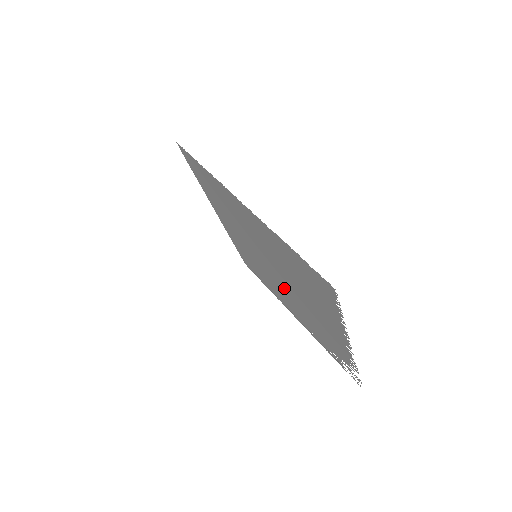
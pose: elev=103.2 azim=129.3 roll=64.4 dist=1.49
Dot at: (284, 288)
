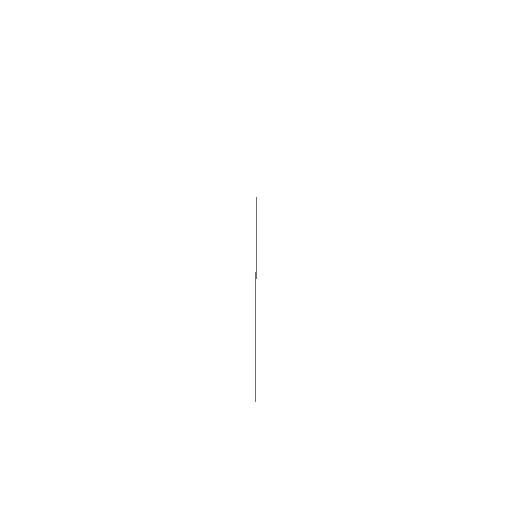
Dot at: occluded
